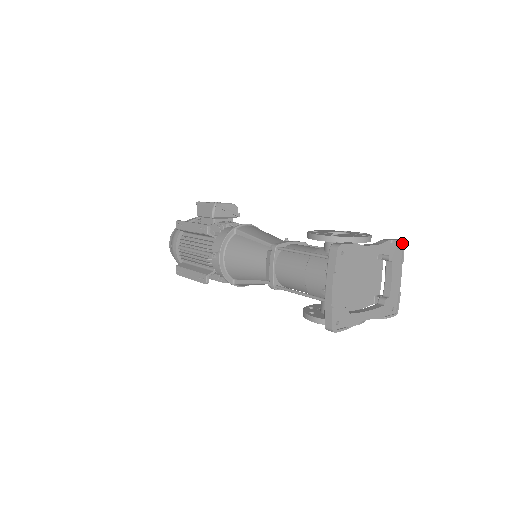
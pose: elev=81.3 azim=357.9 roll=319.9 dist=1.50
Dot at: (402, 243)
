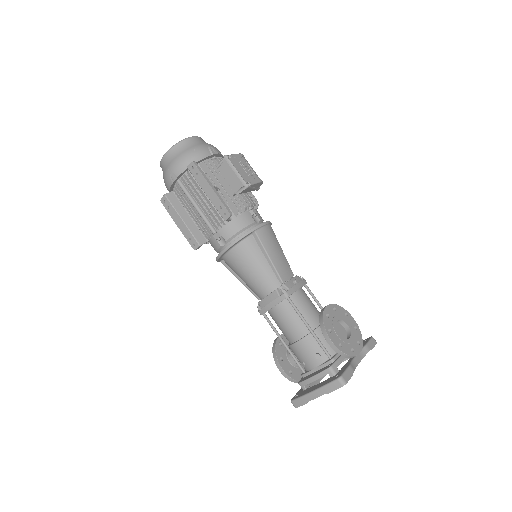
Dot at: (375, 343)
